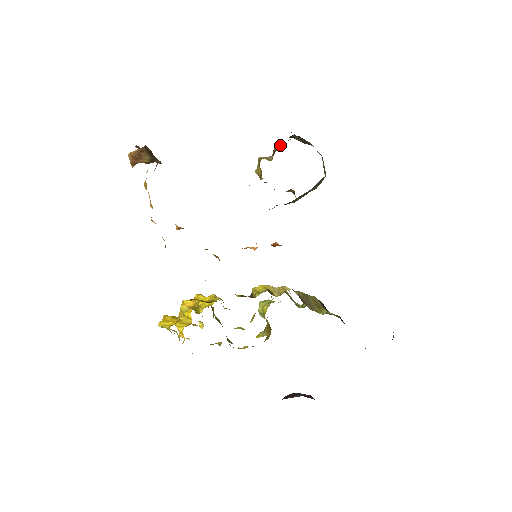
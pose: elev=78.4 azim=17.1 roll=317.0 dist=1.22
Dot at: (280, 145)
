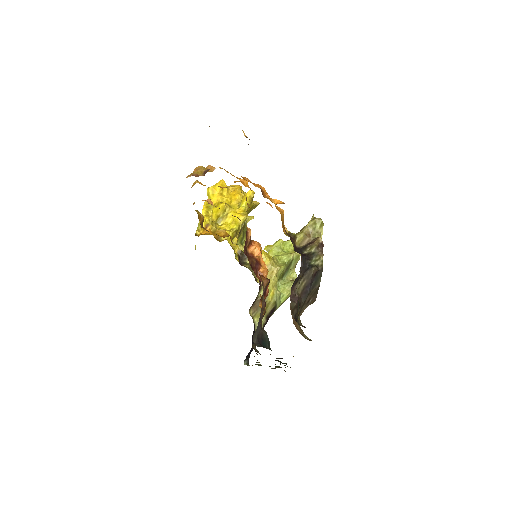
Dot at: (313, 250)
